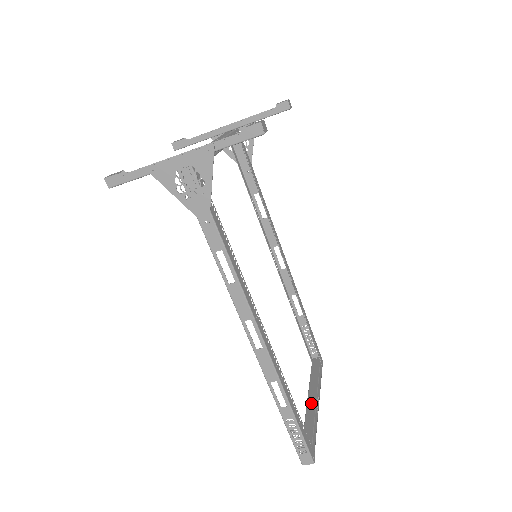
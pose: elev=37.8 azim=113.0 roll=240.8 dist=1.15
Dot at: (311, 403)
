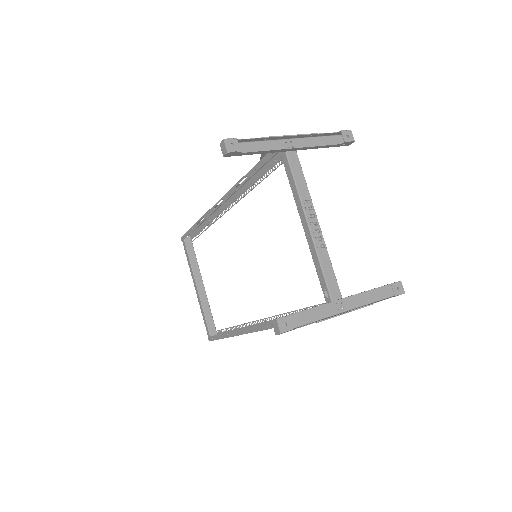
Dot at: (201, 290)
